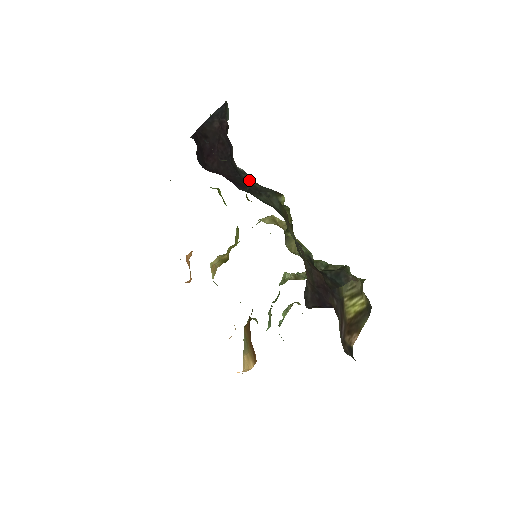
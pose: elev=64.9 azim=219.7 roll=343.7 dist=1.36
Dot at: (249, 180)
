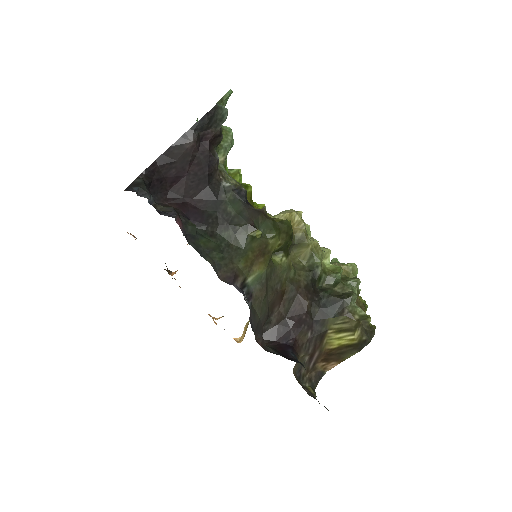
Dot at: (227, 203)
